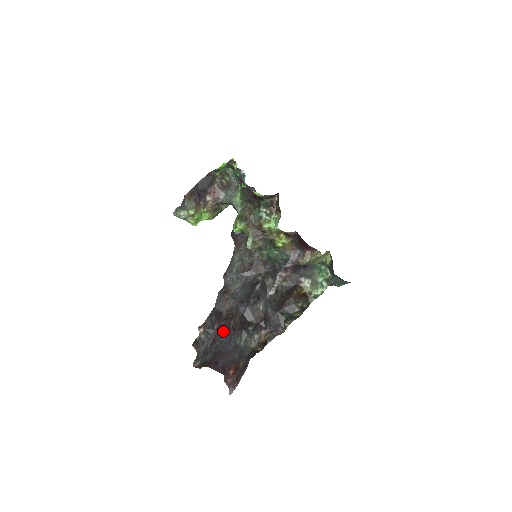
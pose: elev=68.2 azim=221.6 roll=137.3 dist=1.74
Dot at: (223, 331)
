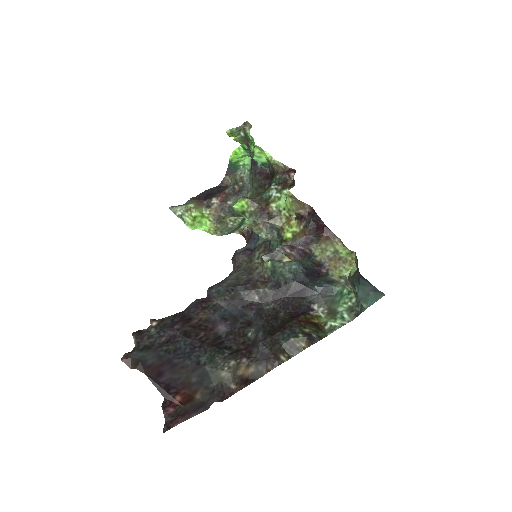
Dot at: (185, 336)
